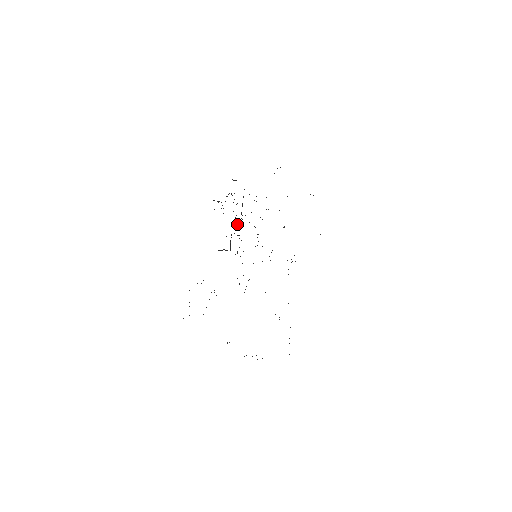
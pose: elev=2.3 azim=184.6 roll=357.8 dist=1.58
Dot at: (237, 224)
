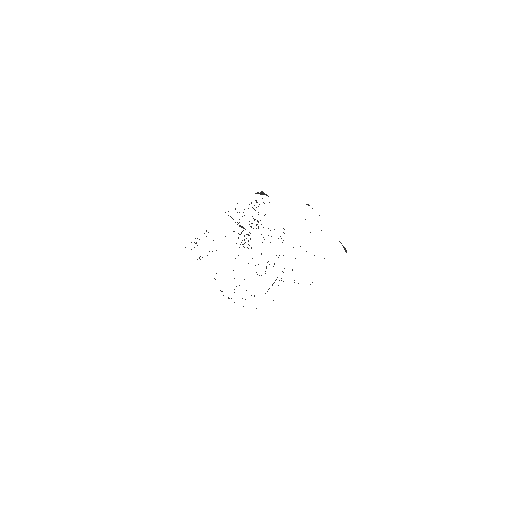
Dot at: occluded
